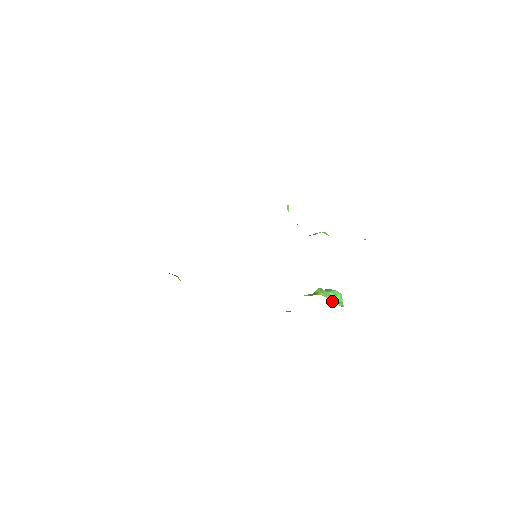
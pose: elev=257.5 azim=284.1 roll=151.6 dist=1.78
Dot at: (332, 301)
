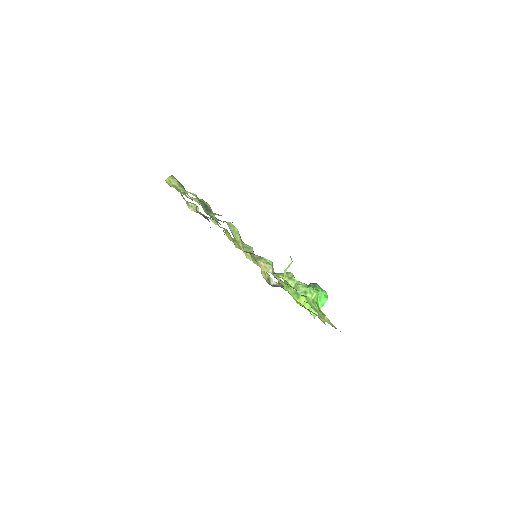
Dot at: (310, 307)
